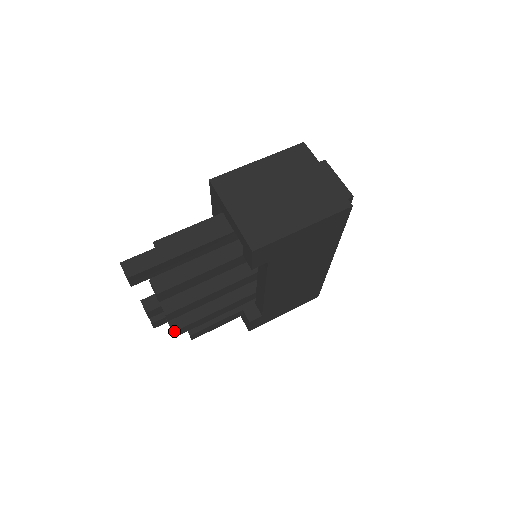
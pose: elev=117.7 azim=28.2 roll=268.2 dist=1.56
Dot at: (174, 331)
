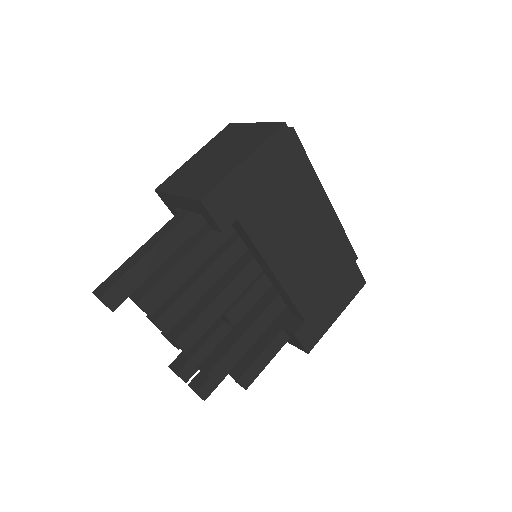
Dot at: (207, 373)
